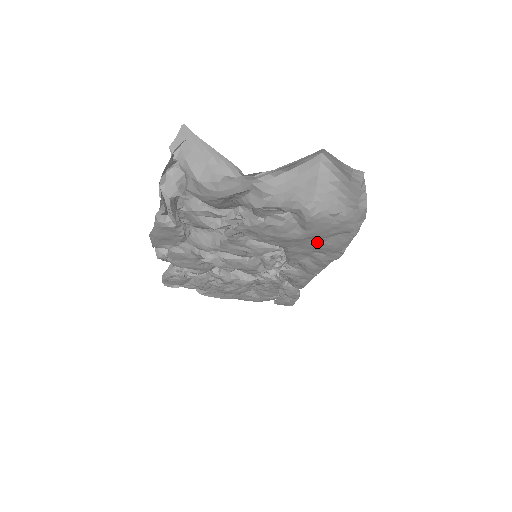
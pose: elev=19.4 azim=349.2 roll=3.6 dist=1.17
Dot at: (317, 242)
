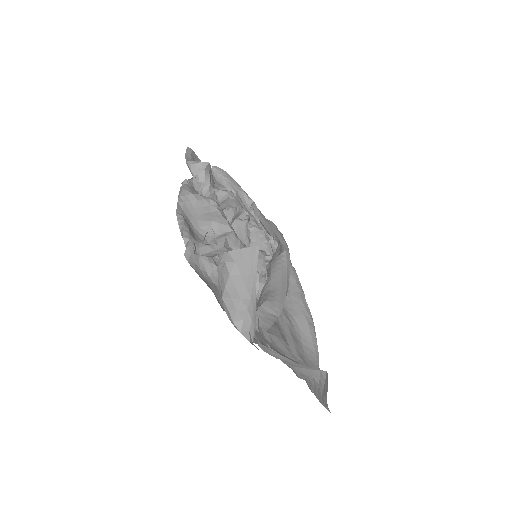
Dot at: occluded
